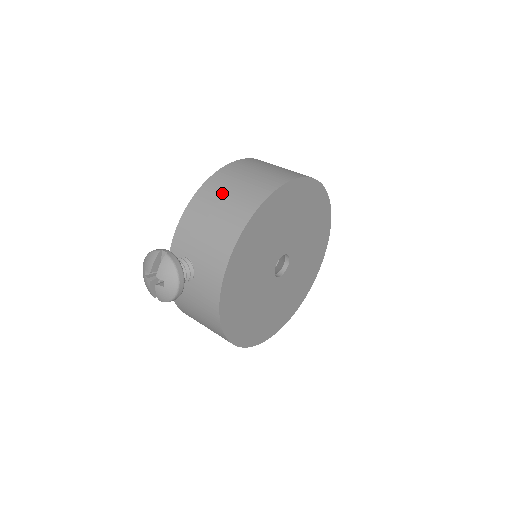
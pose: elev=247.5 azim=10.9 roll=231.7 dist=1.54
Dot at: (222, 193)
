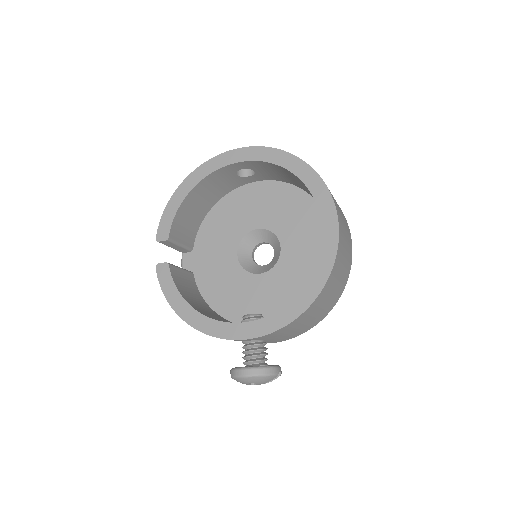
Dot at: (325, 301)
